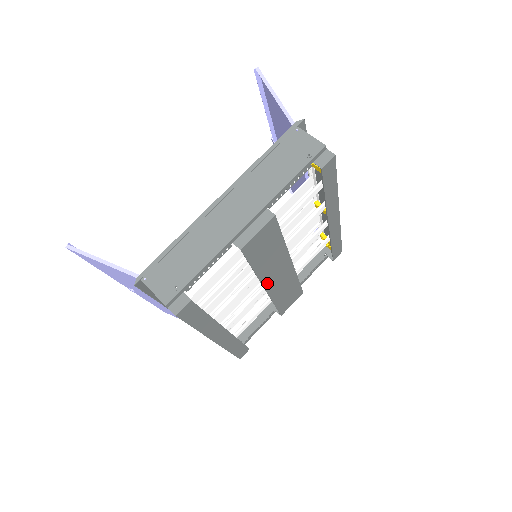
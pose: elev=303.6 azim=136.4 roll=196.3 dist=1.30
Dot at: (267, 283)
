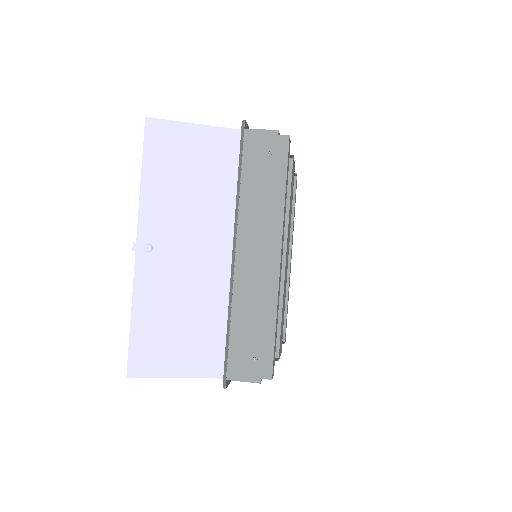
Dot at: (286, 249)
